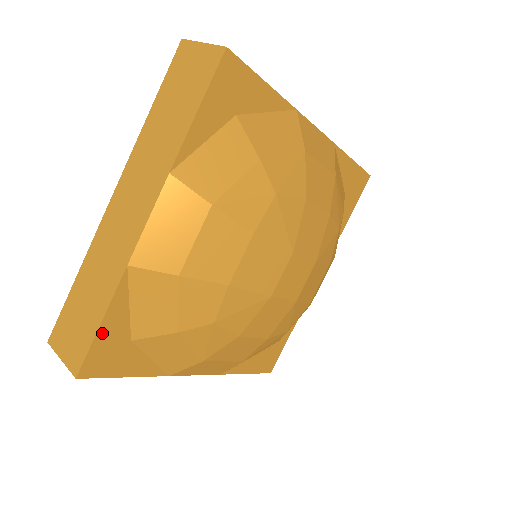
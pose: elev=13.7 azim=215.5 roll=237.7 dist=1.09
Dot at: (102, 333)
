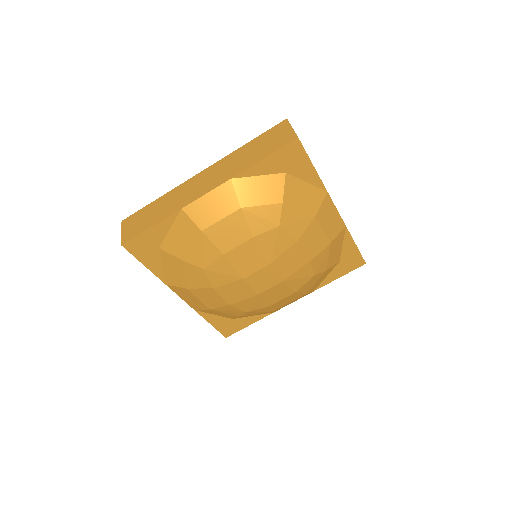
Dot at: (148, 233)
